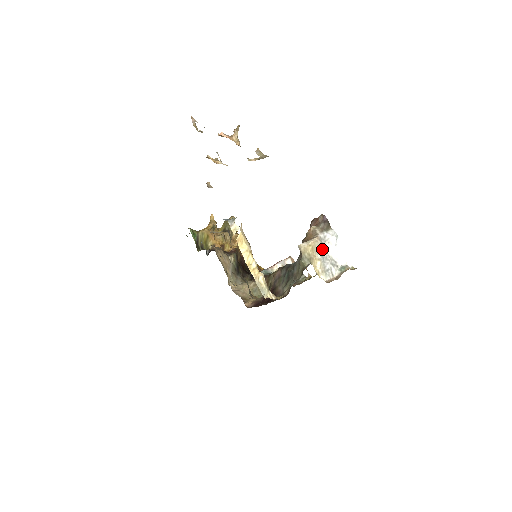
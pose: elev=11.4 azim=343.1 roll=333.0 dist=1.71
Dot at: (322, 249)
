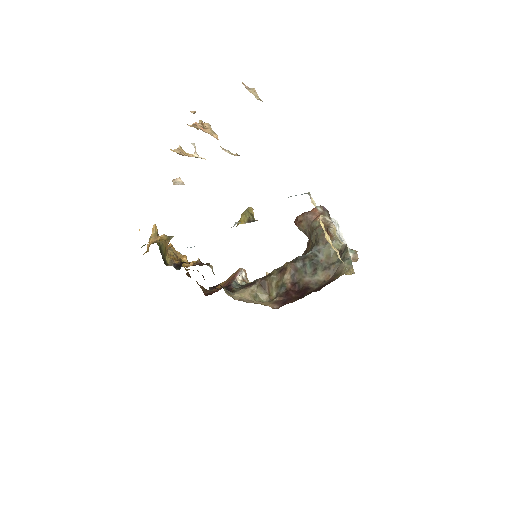
Dot at: (338, 234)
